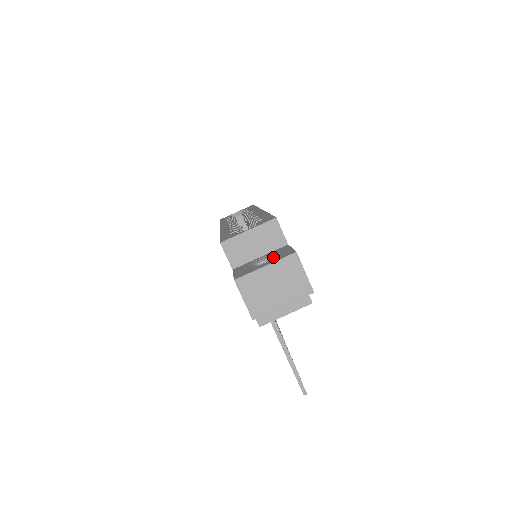
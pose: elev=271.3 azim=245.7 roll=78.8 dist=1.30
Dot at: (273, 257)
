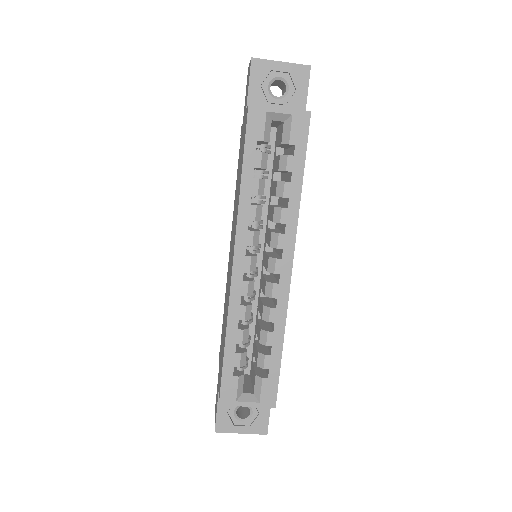
Dot at: (252, 417)
